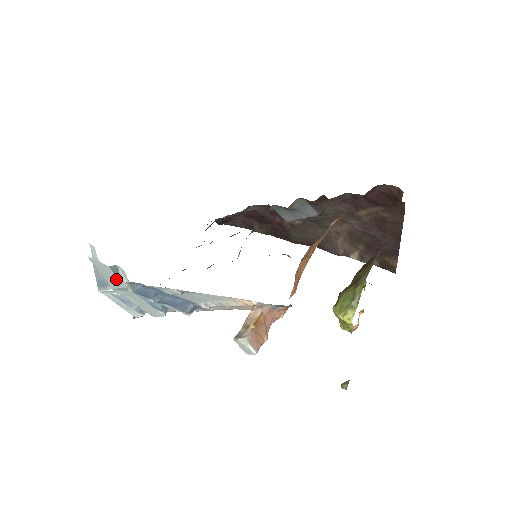
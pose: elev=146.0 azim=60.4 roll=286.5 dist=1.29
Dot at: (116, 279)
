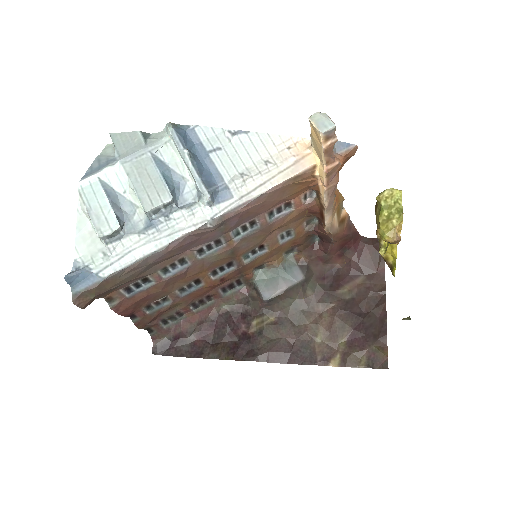
Dot at: (139, 143)
